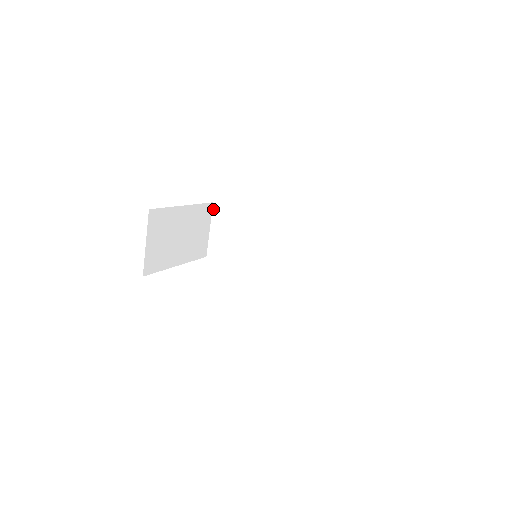
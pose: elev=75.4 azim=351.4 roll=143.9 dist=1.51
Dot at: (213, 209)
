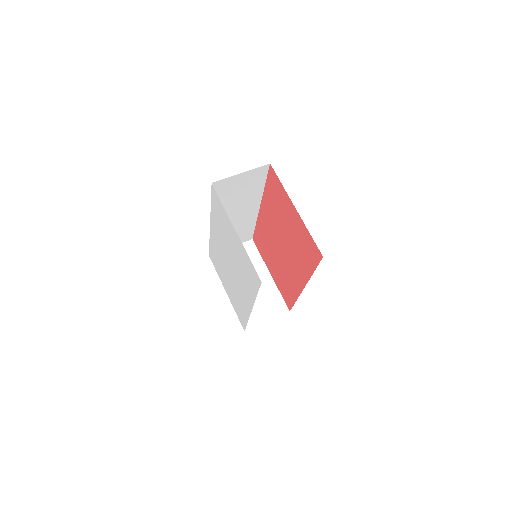
Dot at: occluded
